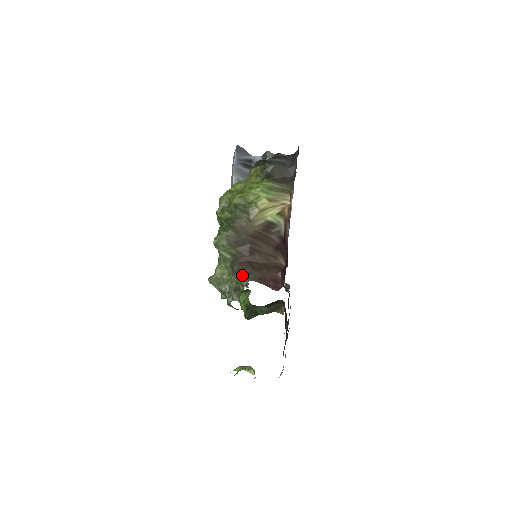
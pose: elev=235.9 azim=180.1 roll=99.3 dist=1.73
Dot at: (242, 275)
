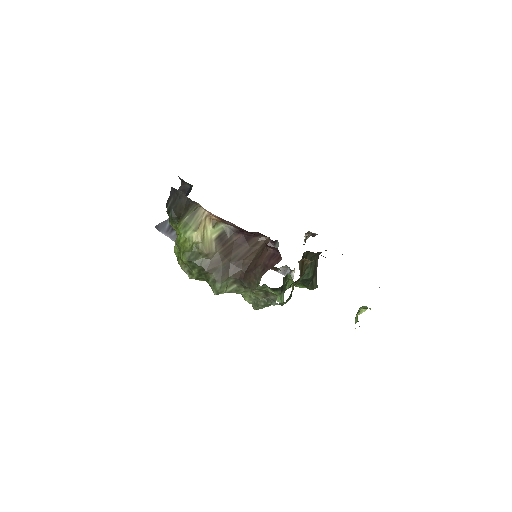
Dot at: (254, 283)
